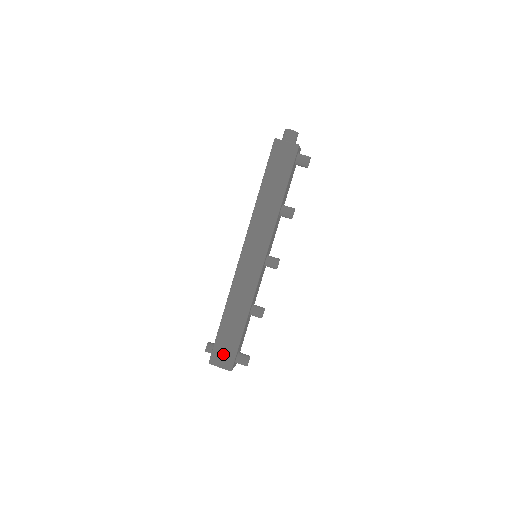
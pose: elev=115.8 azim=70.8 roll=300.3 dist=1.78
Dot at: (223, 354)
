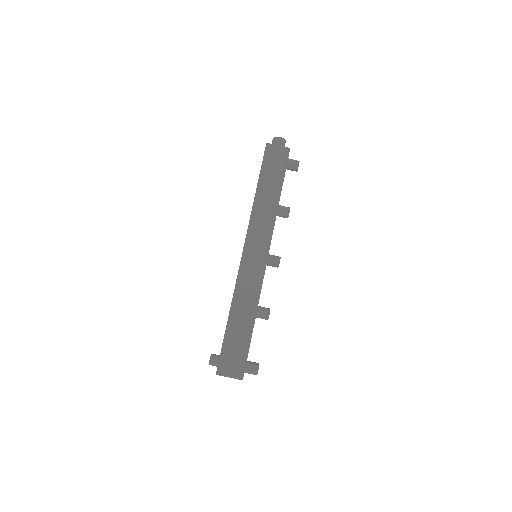
Dot at: (232, 361)
